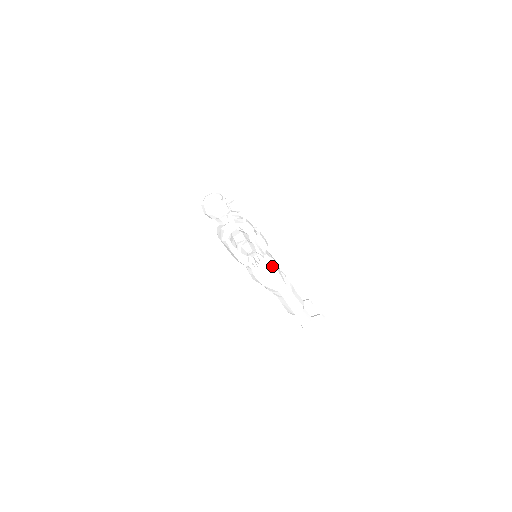
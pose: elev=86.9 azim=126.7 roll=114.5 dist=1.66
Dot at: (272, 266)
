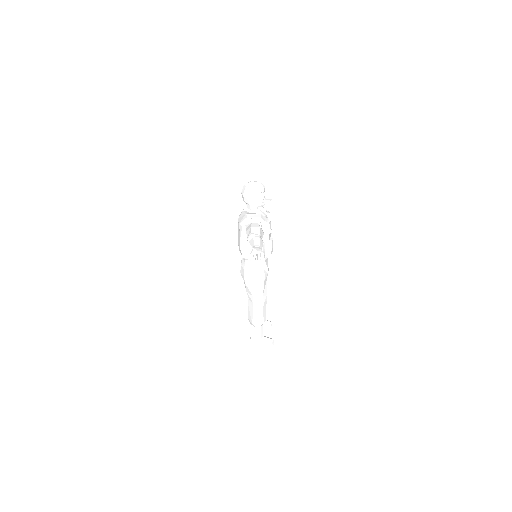
Dot at: (263, 273)
